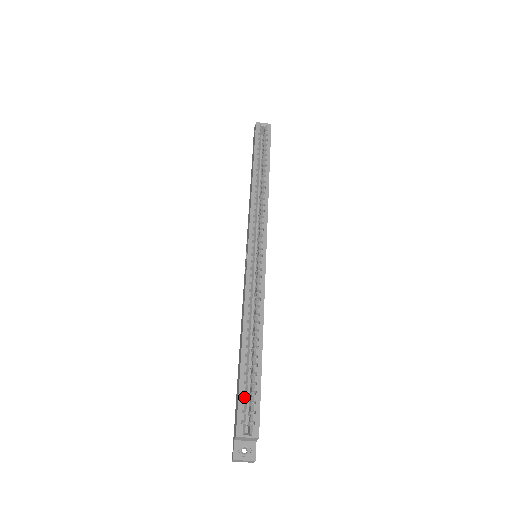
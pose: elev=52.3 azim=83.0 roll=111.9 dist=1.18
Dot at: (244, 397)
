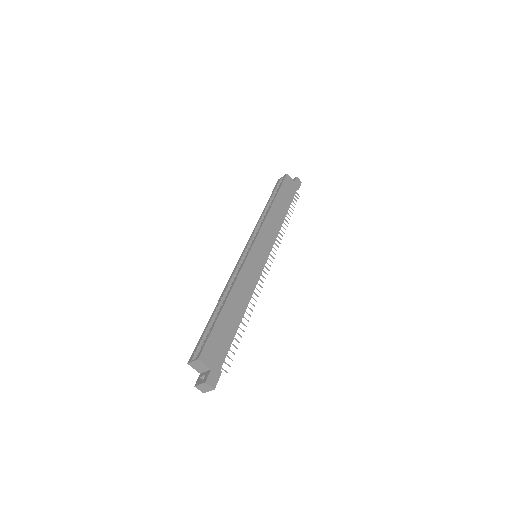
Dot at: (202, 338)
